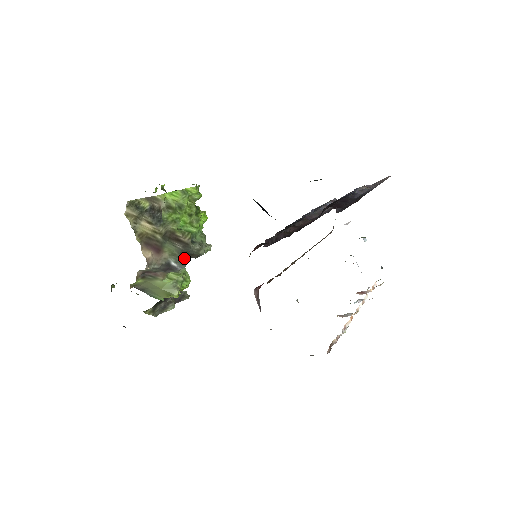
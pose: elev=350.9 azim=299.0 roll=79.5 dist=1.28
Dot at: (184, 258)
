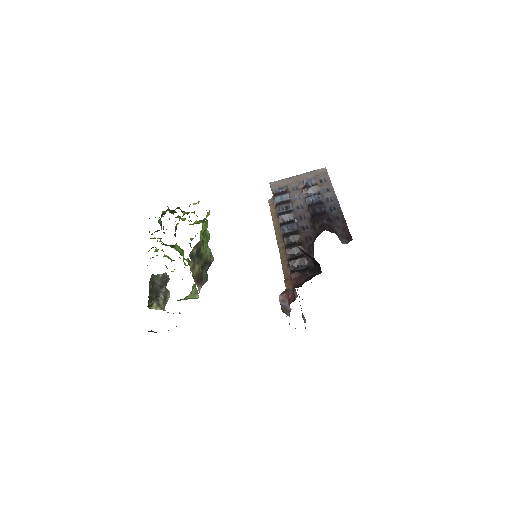
Dot at: occluded
